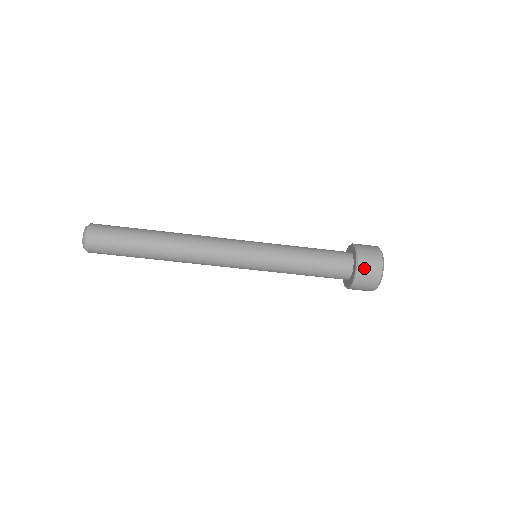
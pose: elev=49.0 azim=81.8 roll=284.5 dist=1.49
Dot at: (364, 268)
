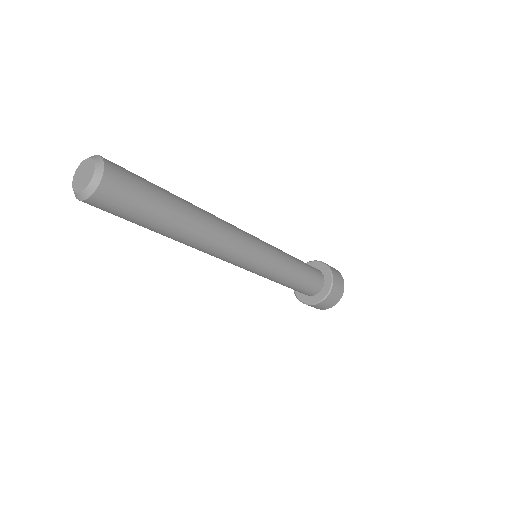
Dot at: (319, 306)
